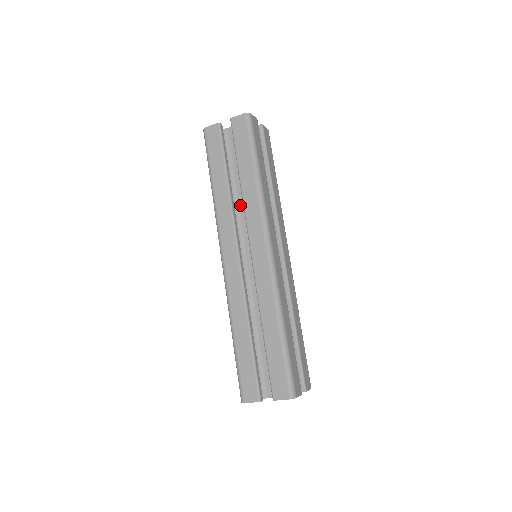
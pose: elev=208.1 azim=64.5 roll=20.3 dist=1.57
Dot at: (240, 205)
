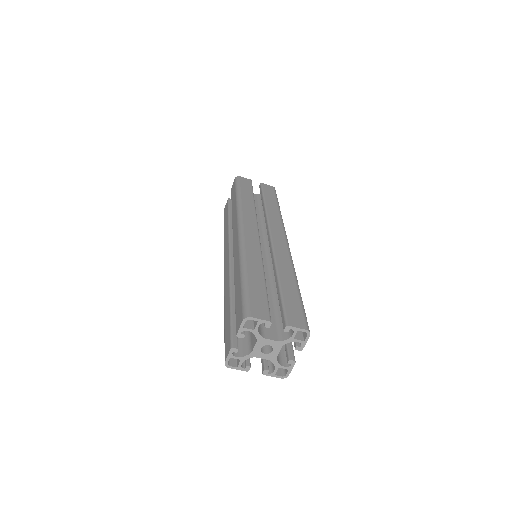
Dot at: occluded
